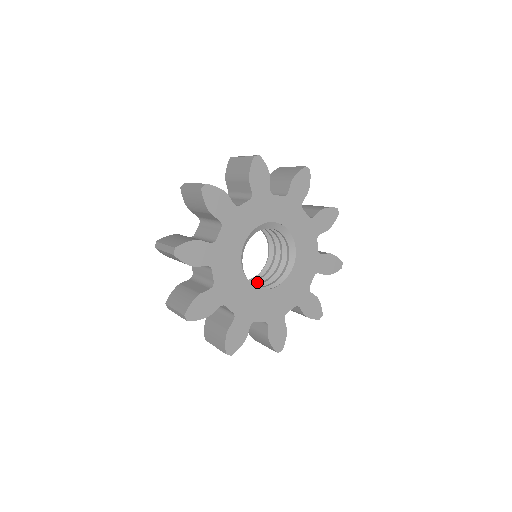
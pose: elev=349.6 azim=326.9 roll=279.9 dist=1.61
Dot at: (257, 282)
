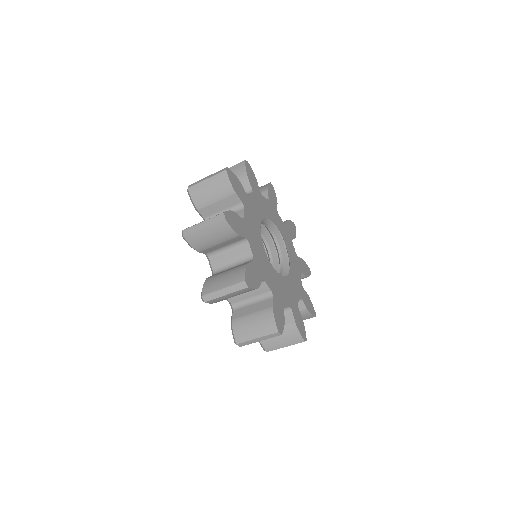
Dot at: occluded
